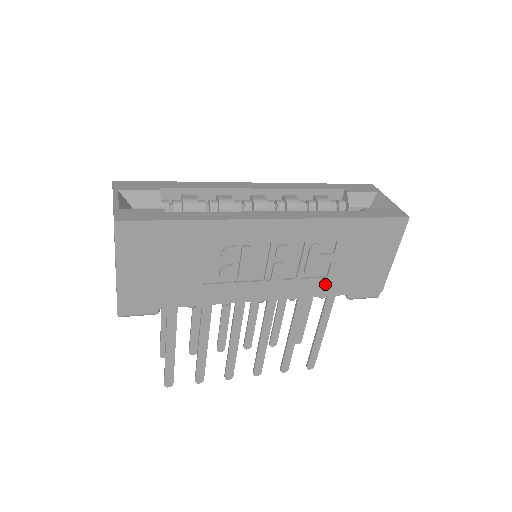
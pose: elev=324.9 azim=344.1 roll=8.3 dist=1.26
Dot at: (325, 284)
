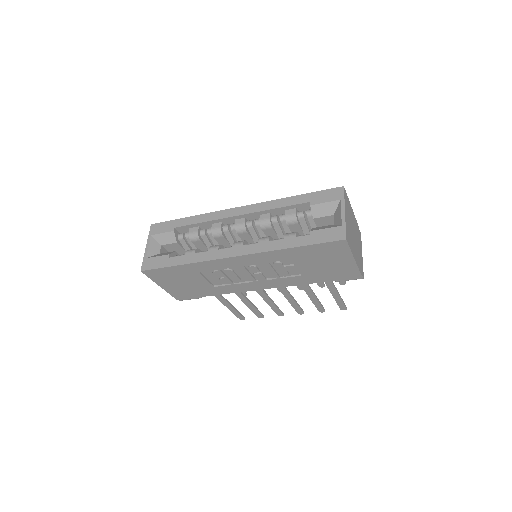
Dot at: (304, 278)
